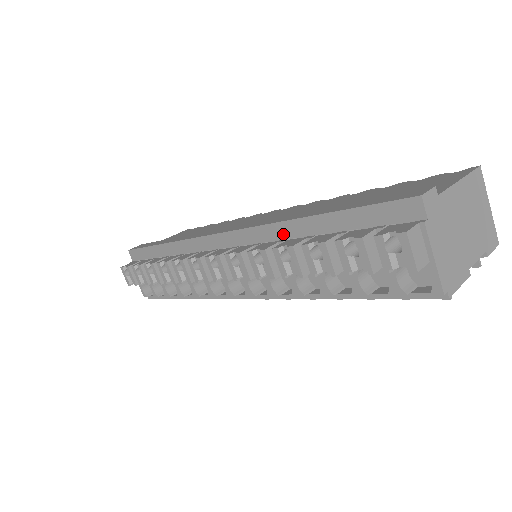
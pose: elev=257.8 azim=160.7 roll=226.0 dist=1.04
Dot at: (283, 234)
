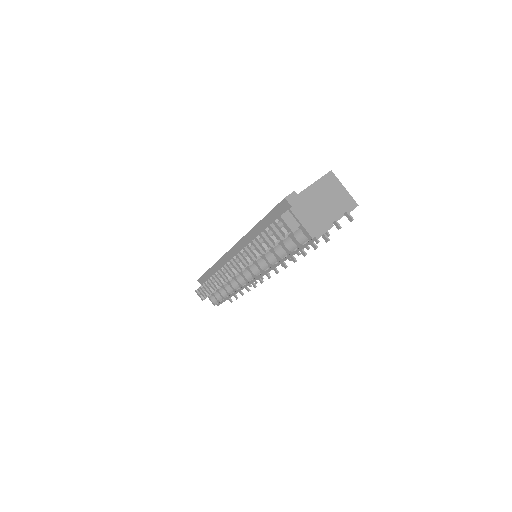
Dot at: (252, 237)
